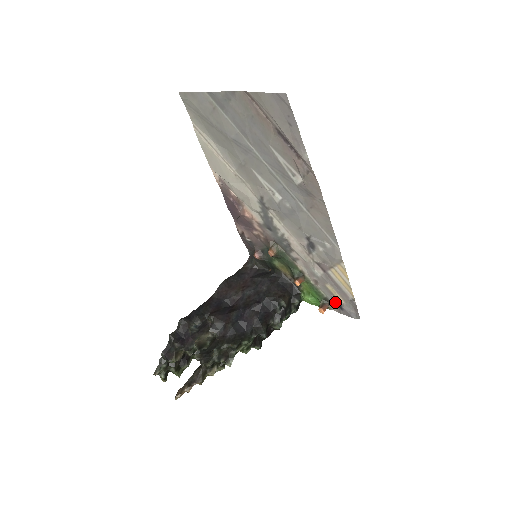
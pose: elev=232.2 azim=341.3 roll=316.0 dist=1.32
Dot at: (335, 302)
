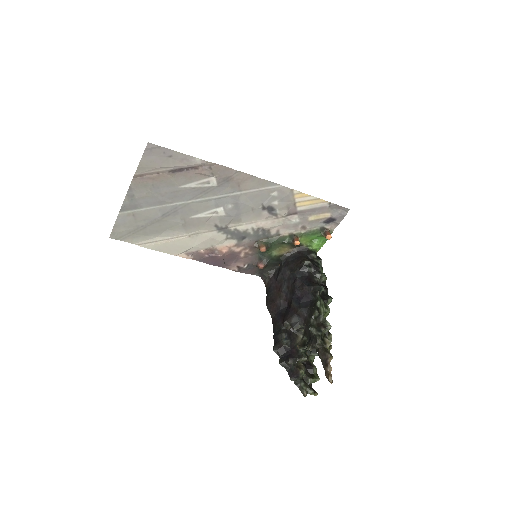
Dot at: (327, 222)
